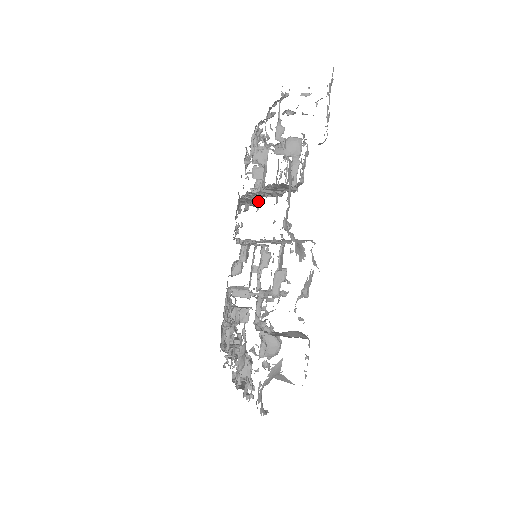
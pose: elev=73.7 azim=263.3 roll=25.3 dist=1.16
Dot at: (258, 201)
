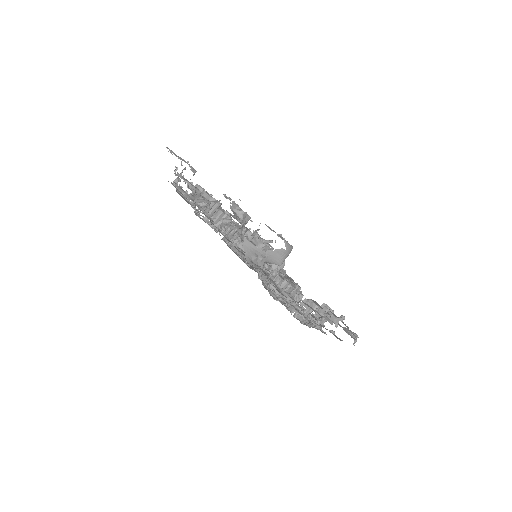
Dot at: (221, 232)
